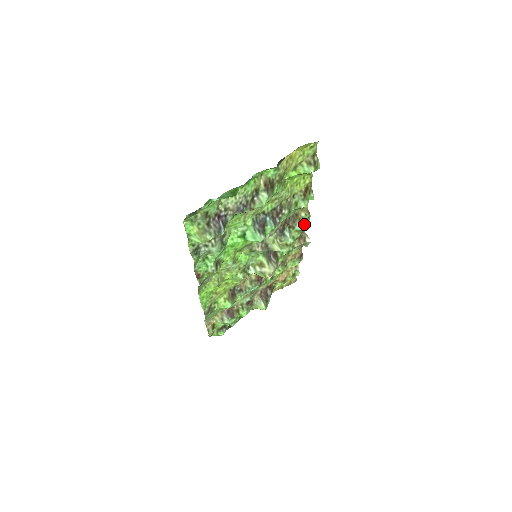
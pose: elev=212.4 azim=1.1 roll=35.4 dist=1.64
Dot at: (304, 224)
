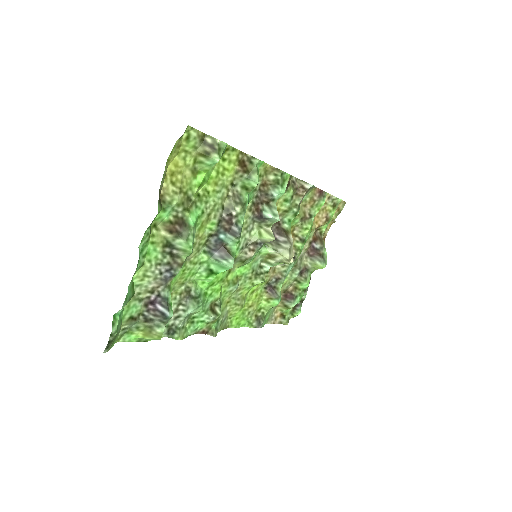
Dot at: (283, 183)
